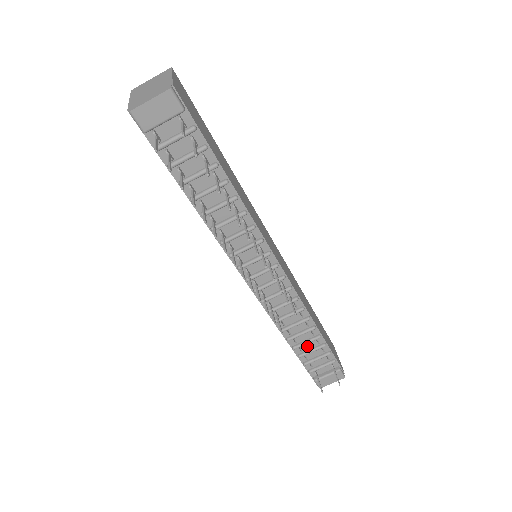
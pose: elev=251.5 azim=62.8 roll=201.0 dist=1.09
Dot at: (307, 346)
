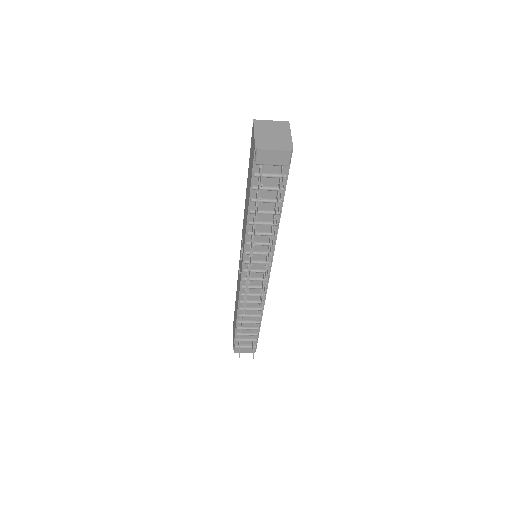
Dot at: (247, 324)
